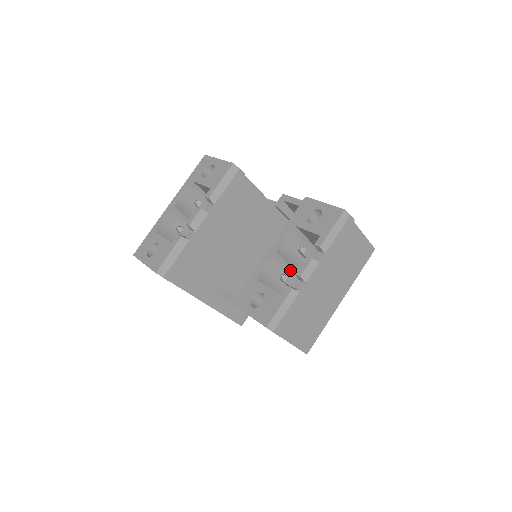
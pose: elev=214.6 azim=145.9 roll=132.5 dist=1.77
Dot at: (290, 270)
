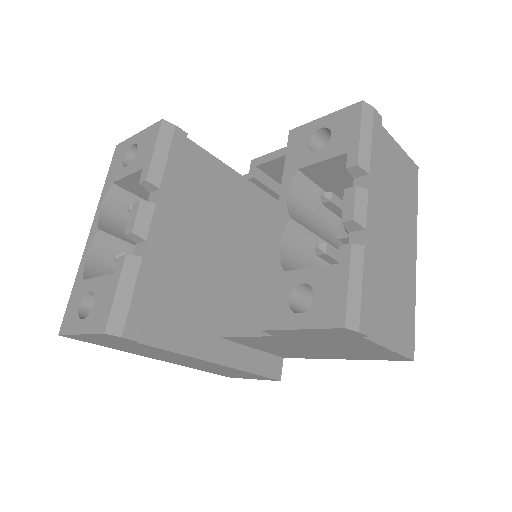
Dot at: occluded
